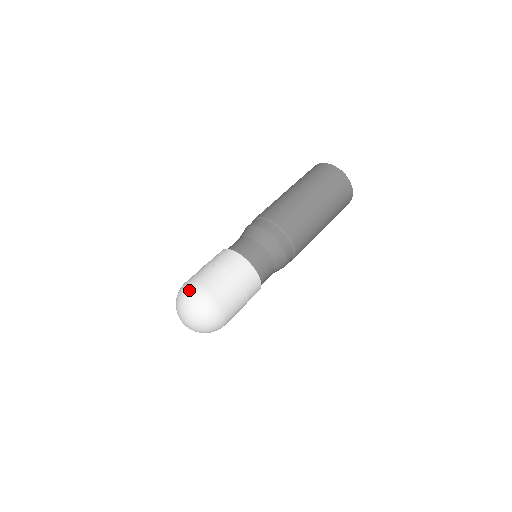
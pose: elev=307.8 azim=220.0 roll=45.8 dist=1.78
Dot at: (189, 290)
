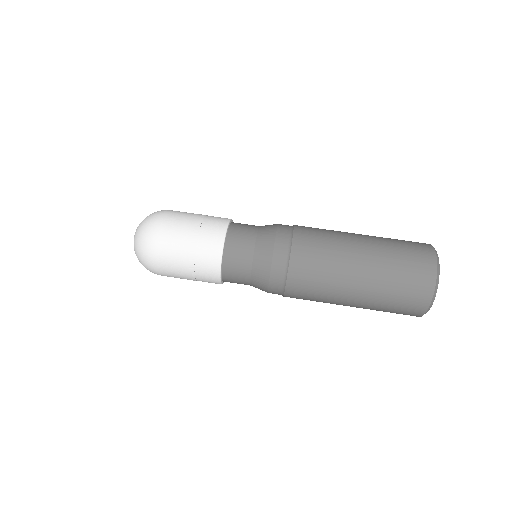
Dot at: occluded
